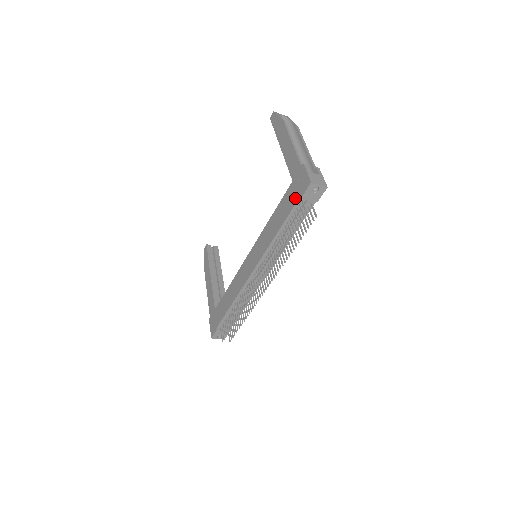
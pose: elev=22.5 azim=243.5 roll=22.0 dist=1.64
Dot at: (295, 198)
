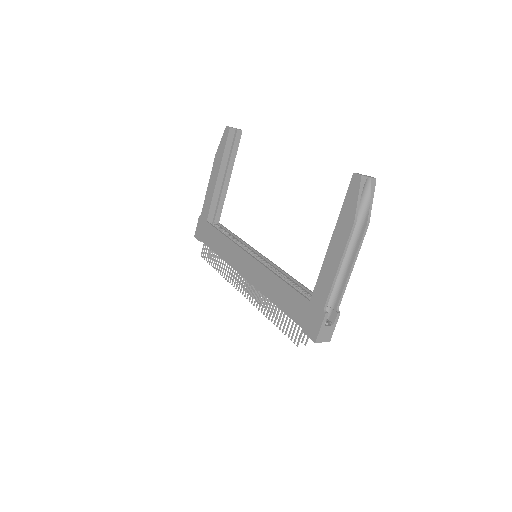
Dot at: (300, 320)
